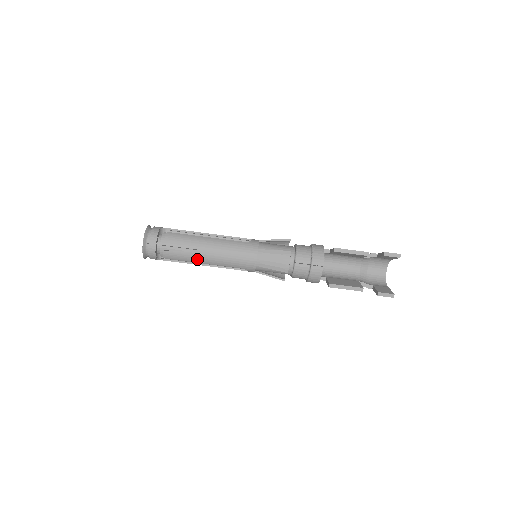
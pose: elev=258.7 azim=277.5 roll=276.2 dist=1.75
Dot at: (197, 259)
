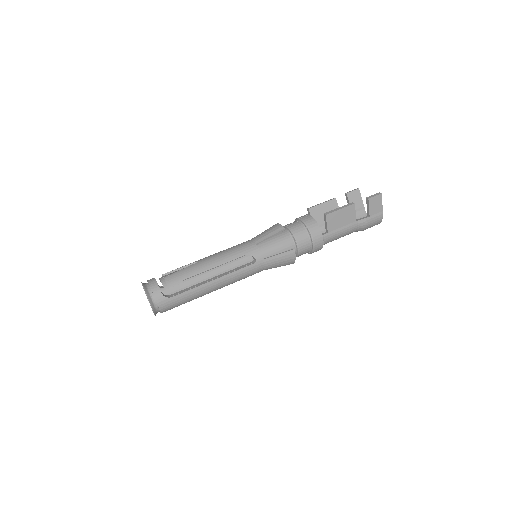
Dot at: (200, 268)
